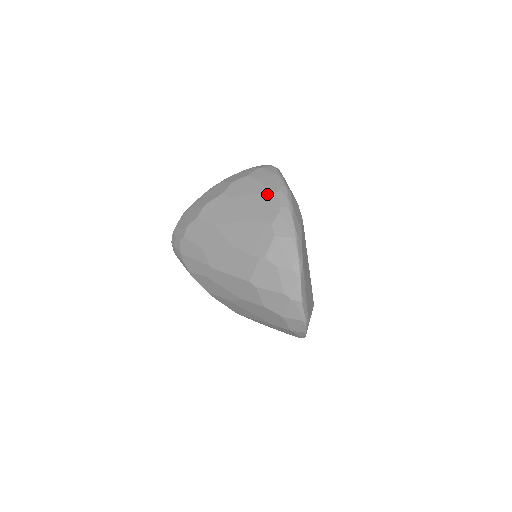
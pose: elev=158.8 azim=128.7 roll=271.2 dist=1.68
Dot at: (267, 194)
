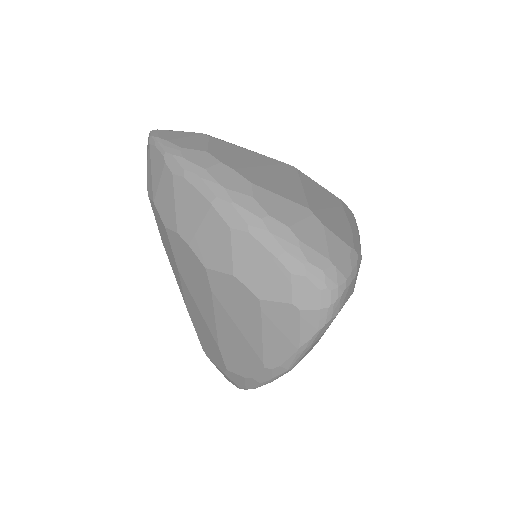
Dot at: (252, 353)
